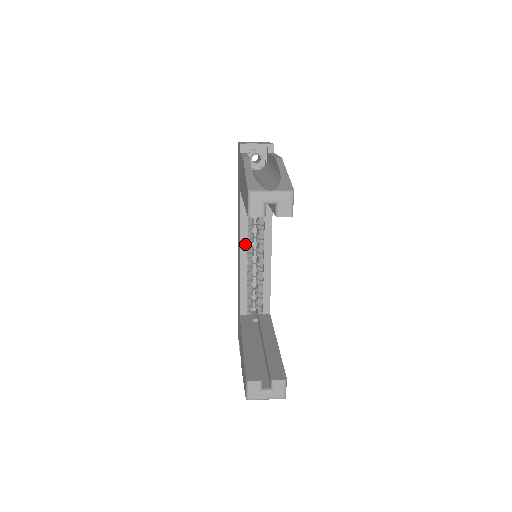
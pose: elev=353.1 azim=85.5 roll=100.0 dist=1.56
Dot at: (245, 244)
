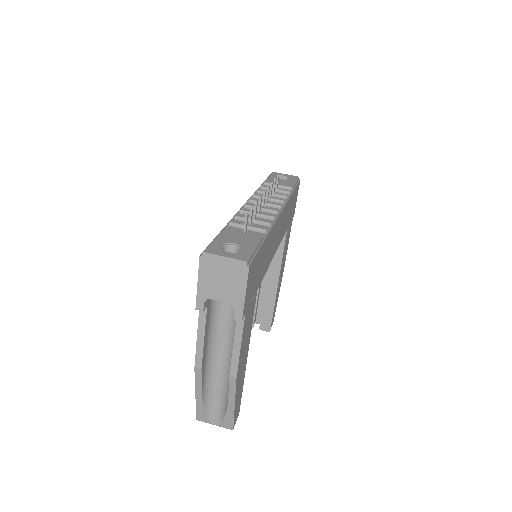
Dot at: occluded
